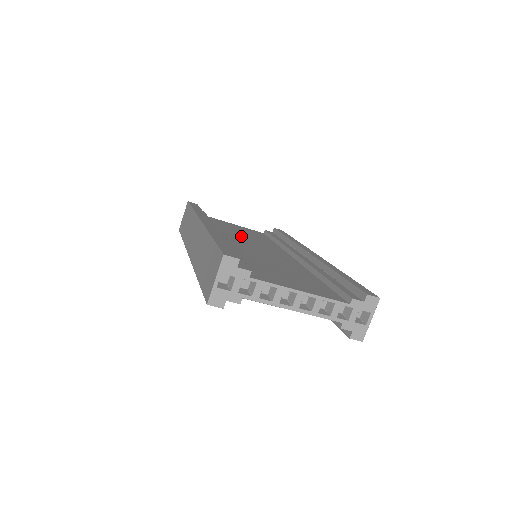
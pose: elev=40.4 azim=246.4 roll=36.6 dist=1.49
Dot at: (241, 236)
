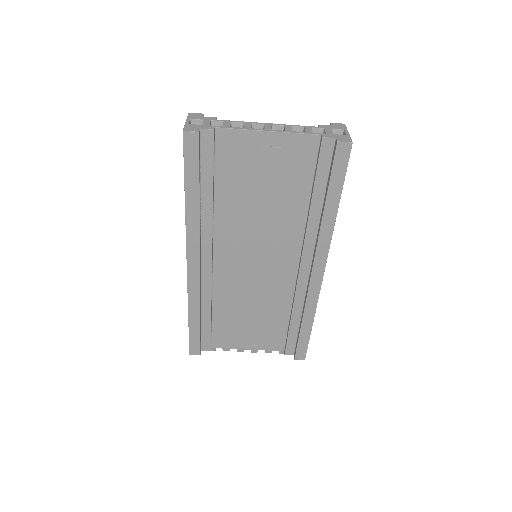
Dot at: occluded
